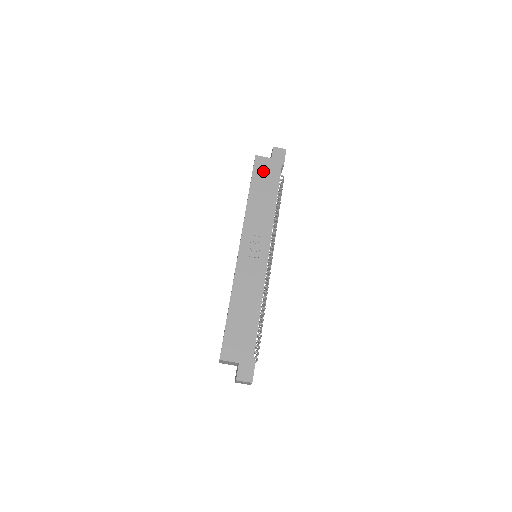
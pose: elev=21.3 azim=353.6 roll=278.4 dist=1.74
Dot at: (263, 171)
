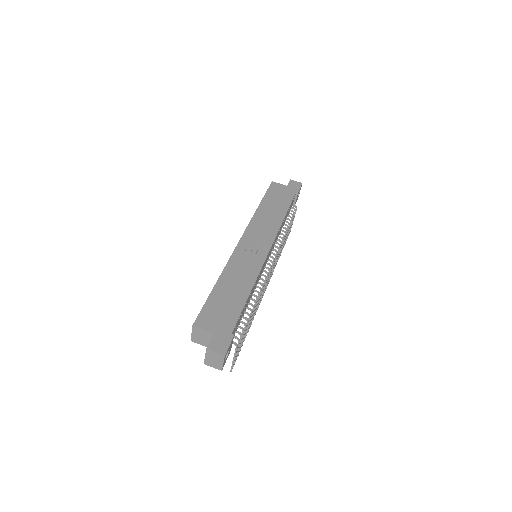
Dot at: (277, 192)
